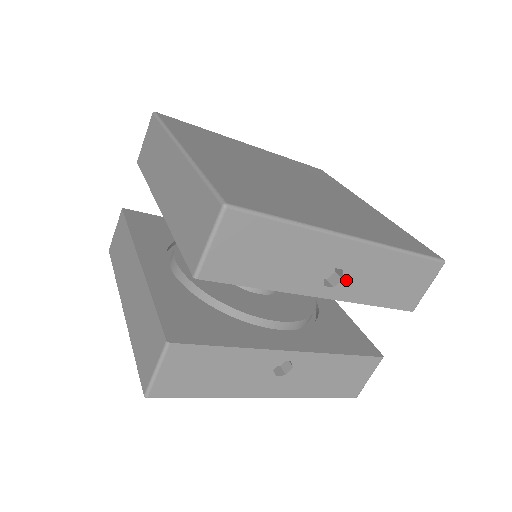
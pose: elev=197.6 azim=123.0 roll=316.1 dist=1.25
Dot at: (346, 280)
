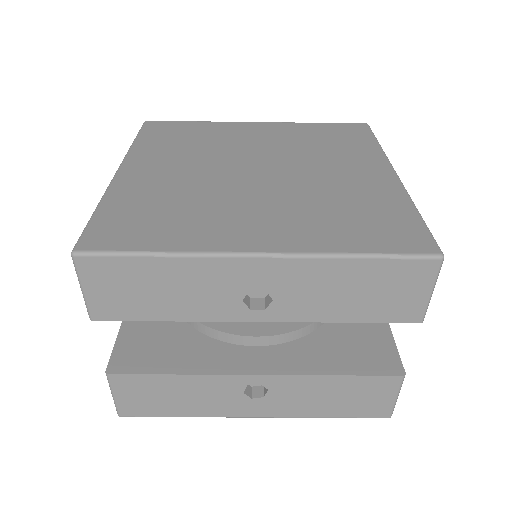
Dot at: (279, 300)
